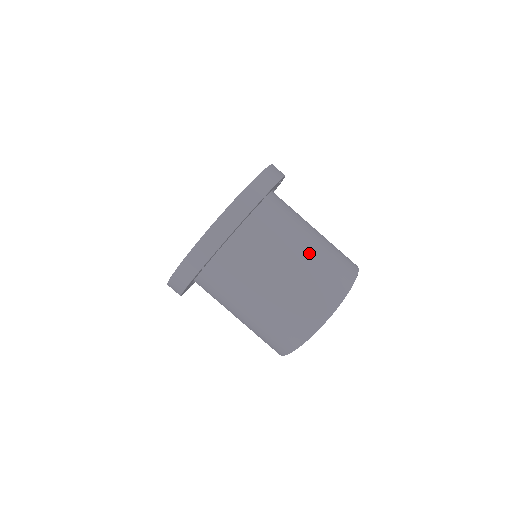
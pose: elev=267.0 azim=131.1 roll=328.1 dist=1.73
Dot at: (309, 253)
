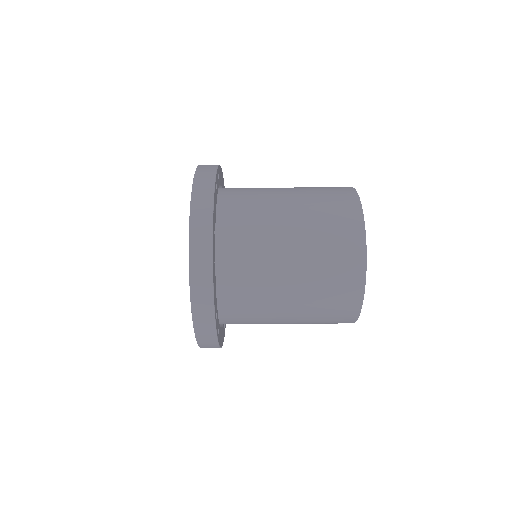
Dot at: (299, 290)
